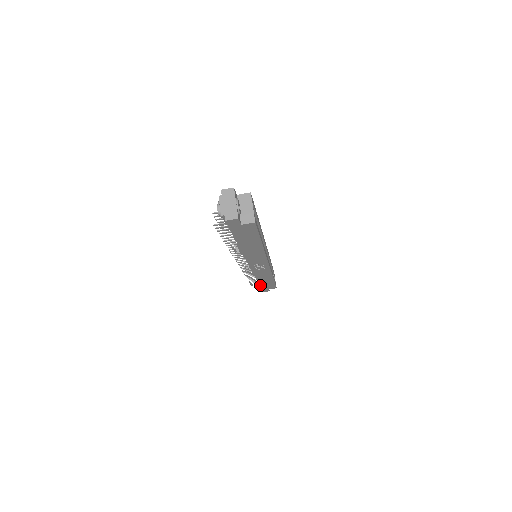
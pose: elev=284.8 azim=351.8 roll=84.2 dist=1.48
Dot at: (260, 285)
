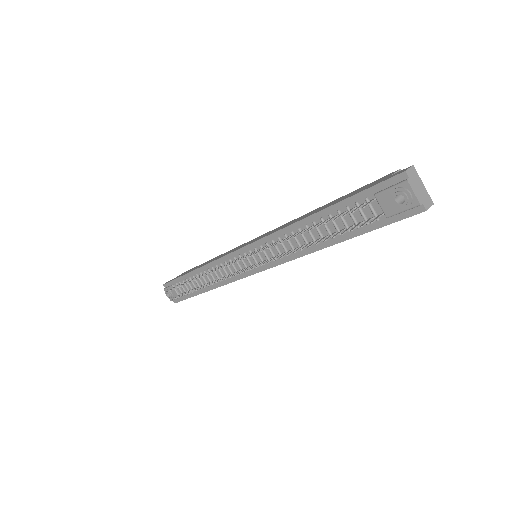
Dot at: (197, 294)
